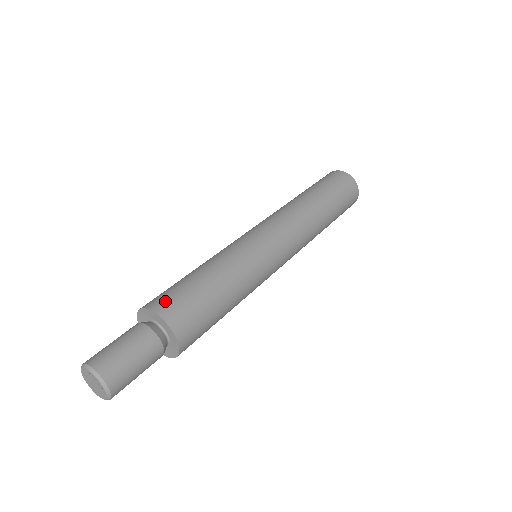
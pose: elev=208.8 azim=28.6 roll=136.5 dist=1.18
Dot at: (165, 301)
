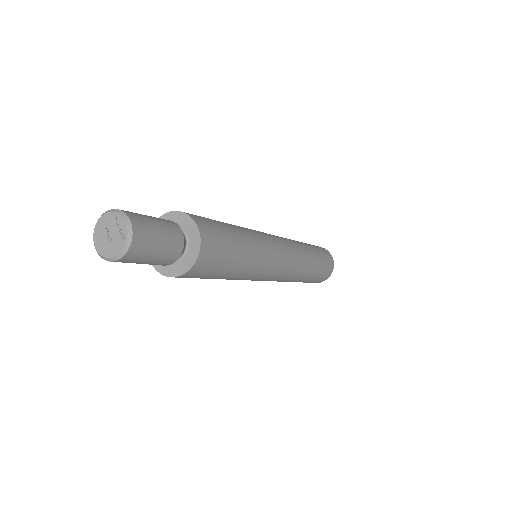
Dot at: (195, 215)
